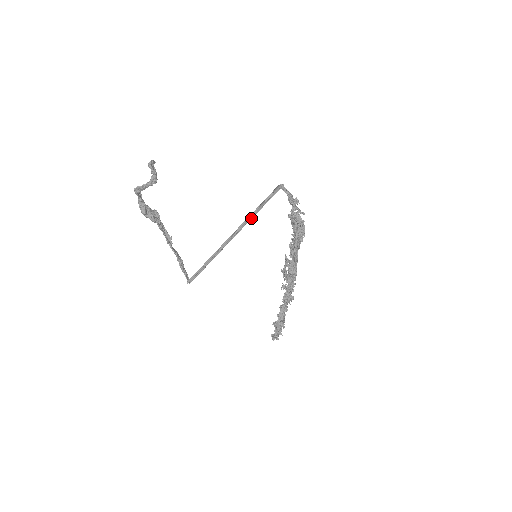
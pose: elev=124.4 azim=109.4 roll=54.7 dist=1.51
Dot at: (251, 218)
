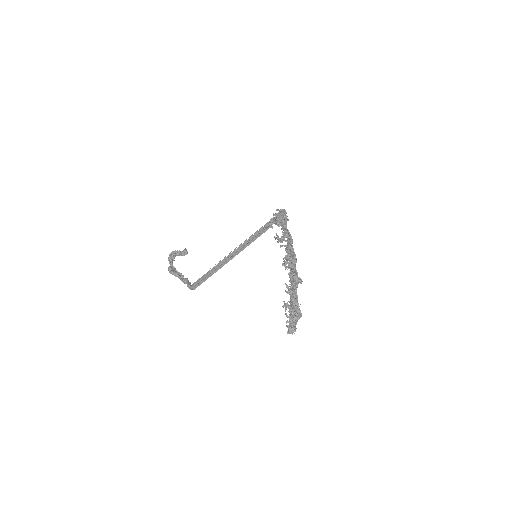
Dot at: (250, 239)
